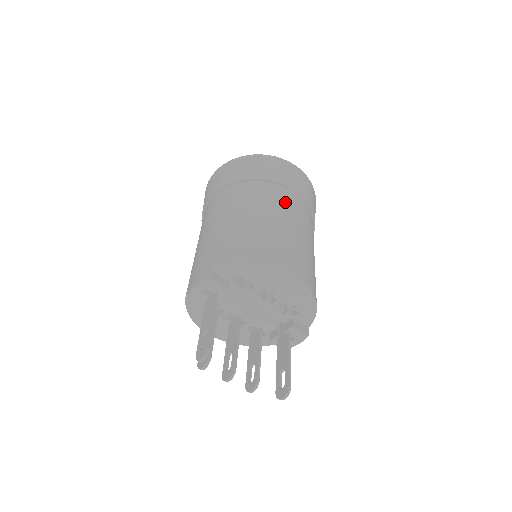
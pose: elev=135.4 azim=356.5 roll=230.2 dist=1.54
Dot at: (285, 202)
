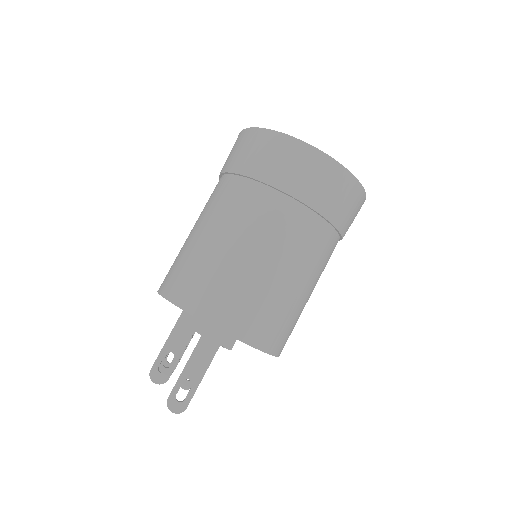
Dot at: occluded
